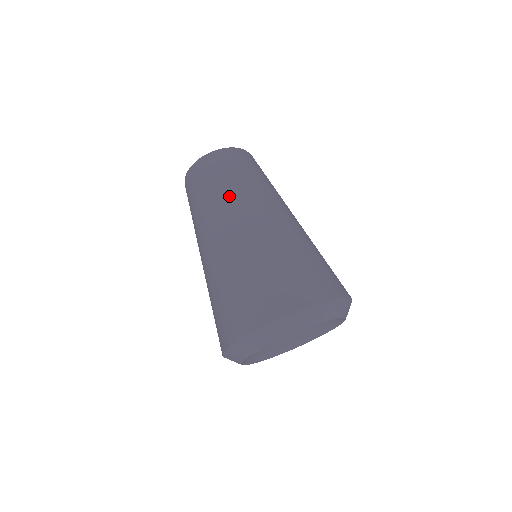
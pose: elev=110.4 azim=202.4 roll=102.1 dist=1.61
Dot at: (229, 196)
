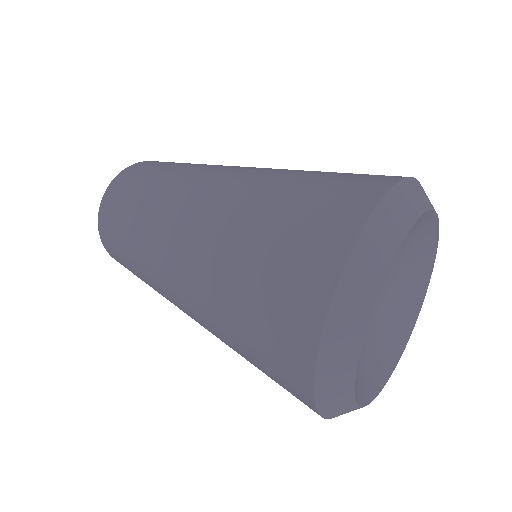
Dot at: (166, 188)
